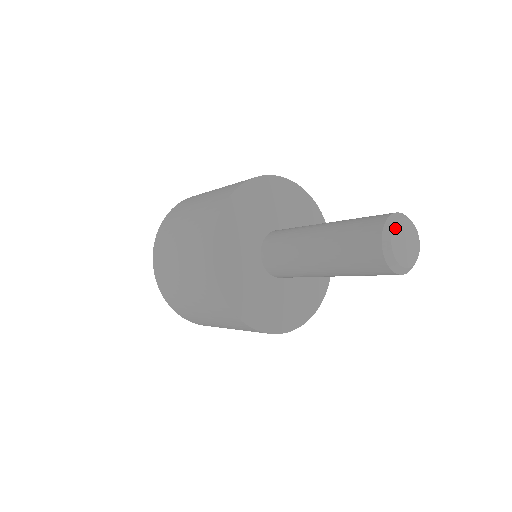
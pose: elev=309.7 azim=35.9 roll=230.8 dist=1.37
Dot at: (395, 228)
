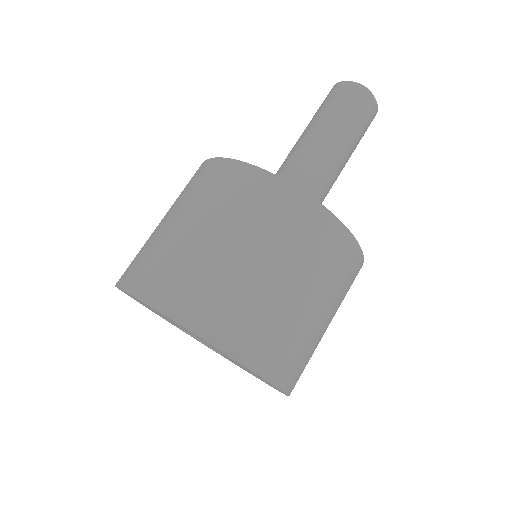
Dot at: occluded
